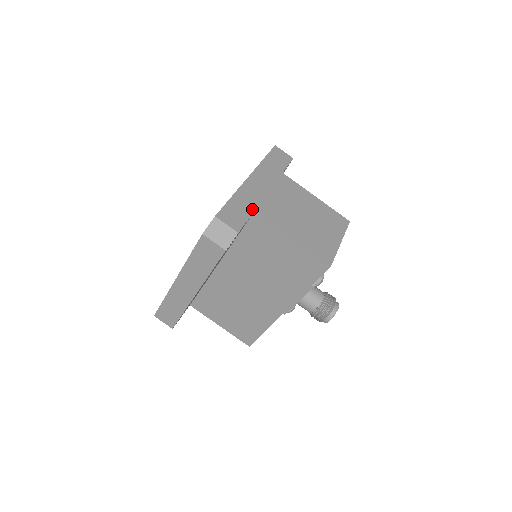
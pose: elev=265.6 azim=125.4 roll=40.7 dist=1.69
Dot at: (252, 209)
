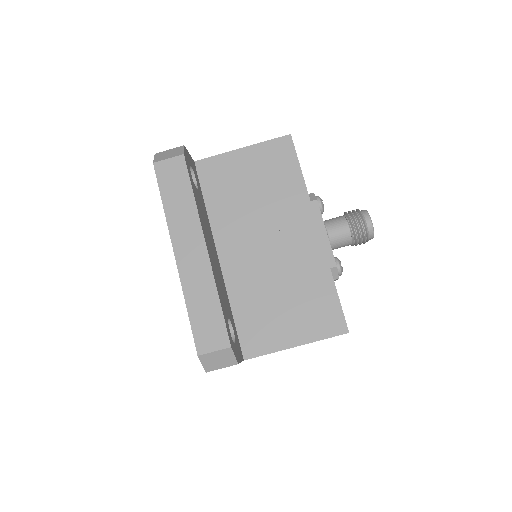
Dot at: occluded
